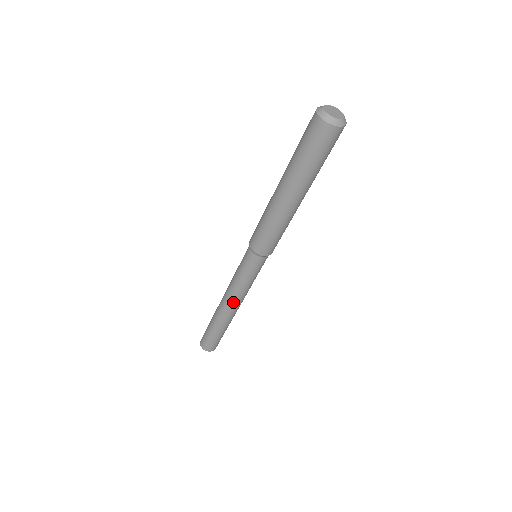
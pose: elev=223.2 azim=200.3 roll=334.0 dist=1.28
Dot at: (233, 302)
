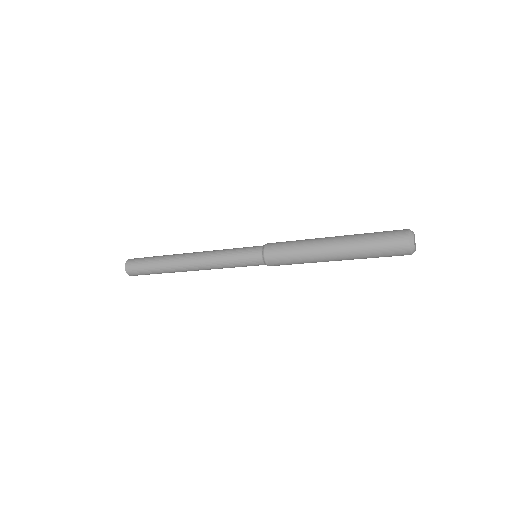
Dot at: occluded
